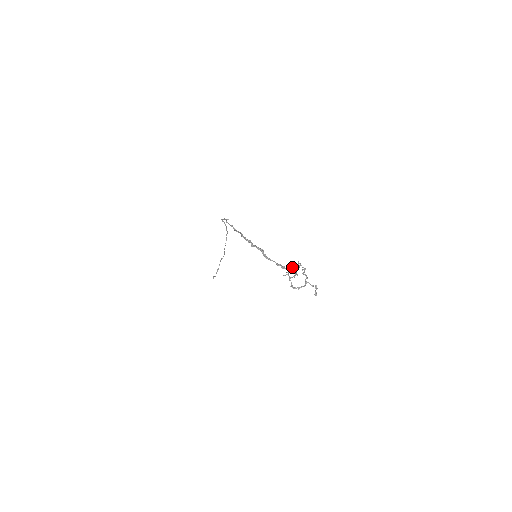
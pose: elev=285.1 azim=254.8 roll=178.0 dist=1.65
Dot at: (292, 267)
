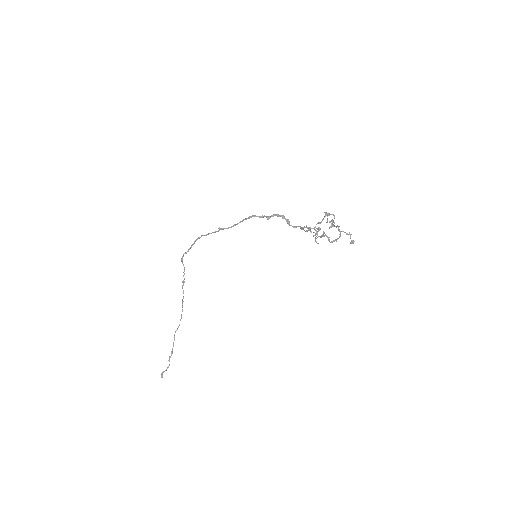
Dot at: (313, 232)
